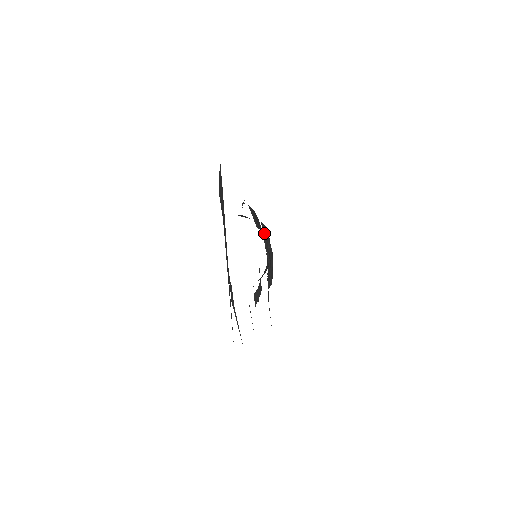
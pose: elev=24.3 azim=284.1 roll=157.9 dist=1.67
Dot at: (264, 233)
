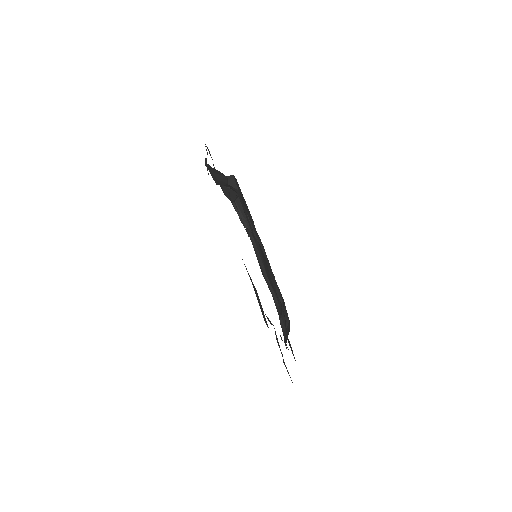
Dot at: (279, 310)
